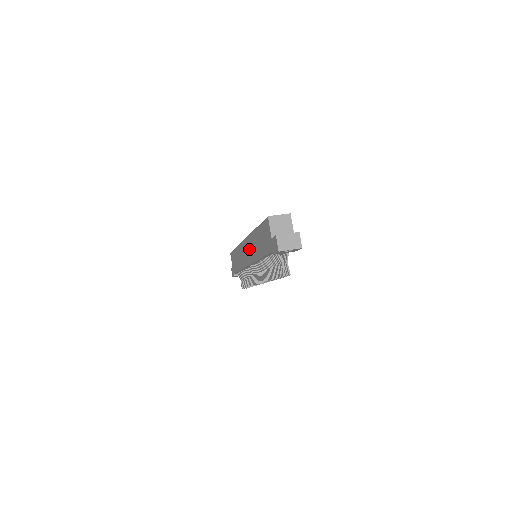
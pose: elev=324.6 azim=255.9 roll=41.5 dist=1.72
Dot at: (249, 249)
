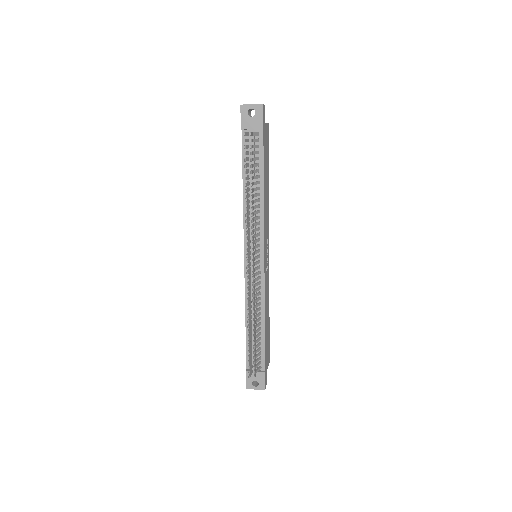
Dot at: occluded
